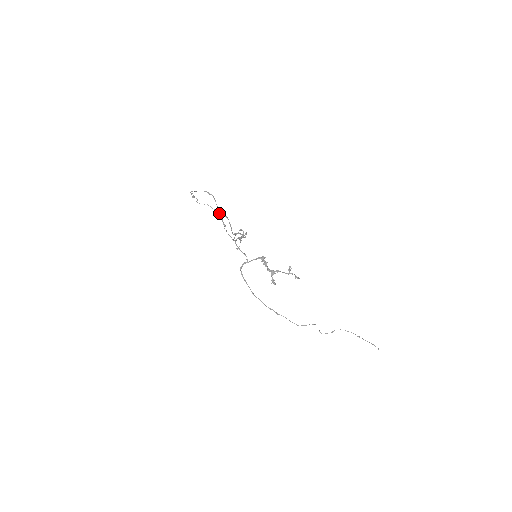
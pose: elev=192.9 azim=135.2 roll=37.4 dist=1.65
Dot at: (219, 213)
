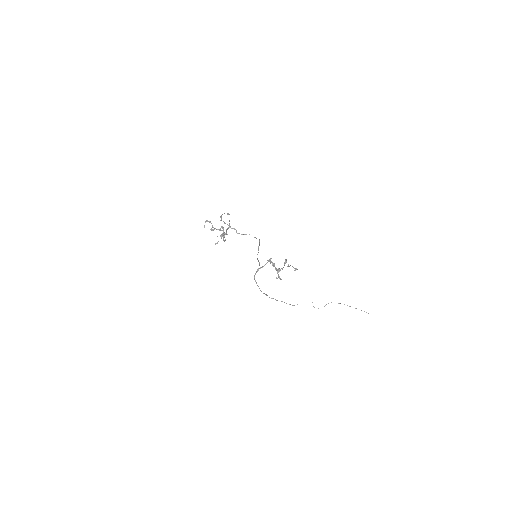
Dot at: (228, 227)
